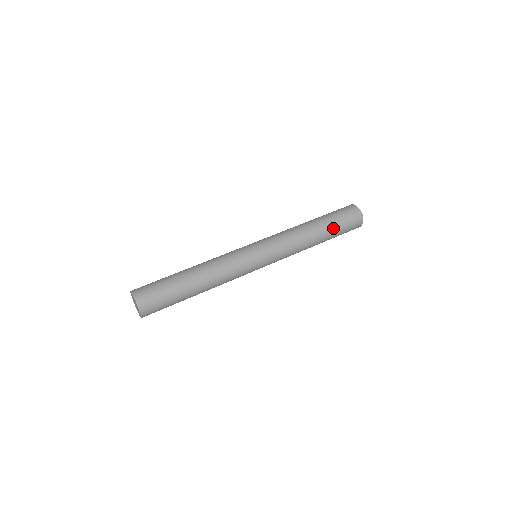
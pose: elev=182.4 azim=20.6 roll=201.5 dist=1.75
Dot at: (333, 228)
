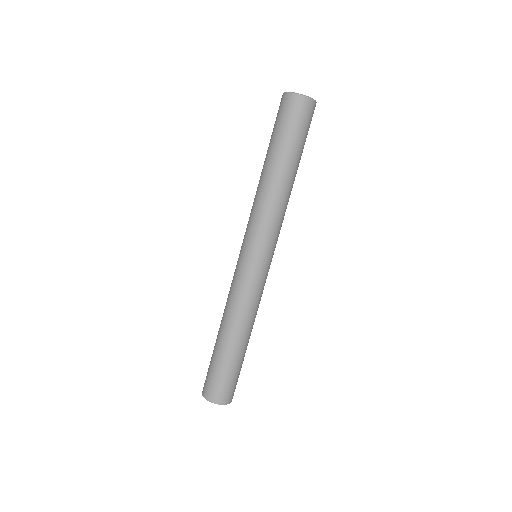
Dot at: (298, 152)
